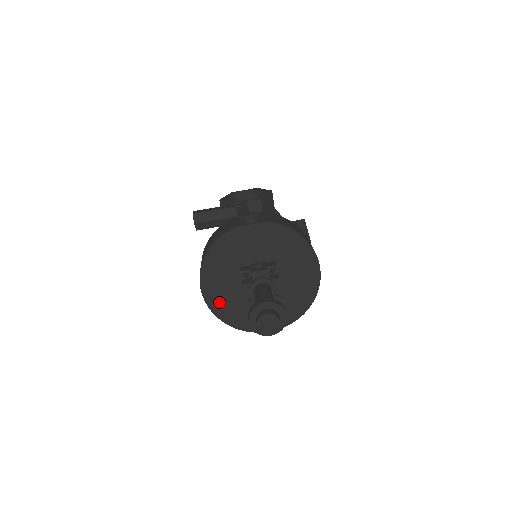
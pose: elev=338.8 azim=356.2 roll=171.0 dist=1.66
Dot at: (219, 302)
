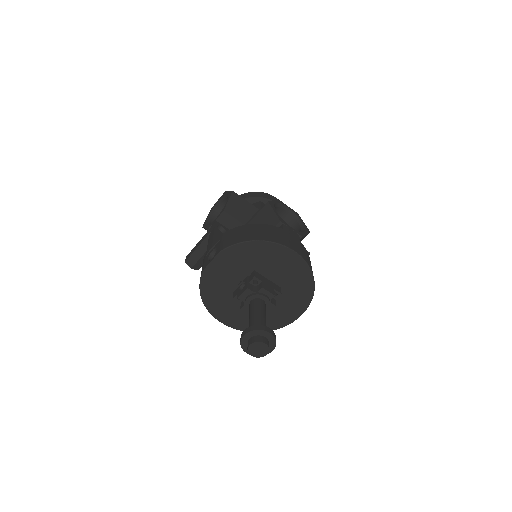
Dot at: (243, 323)
